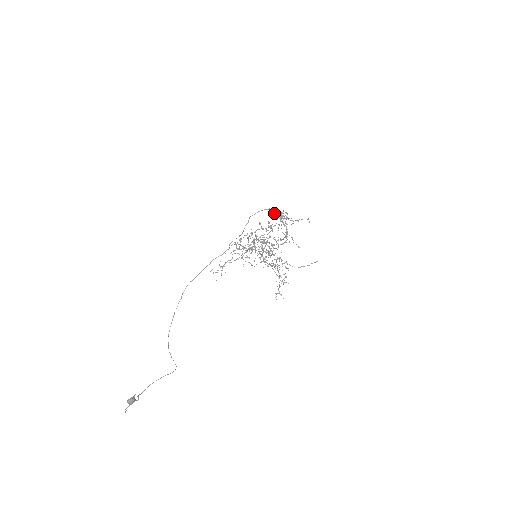
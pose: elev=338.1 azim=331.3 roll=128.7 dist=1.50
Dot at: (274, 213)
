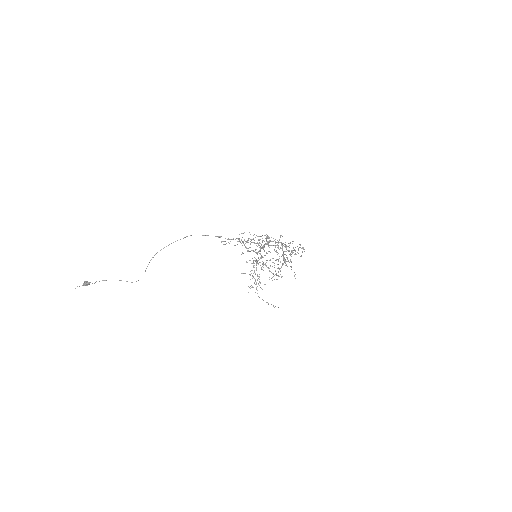
Dot at: (293, 241)
